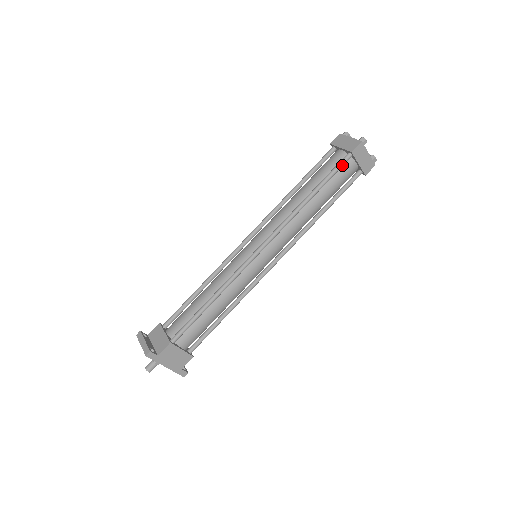
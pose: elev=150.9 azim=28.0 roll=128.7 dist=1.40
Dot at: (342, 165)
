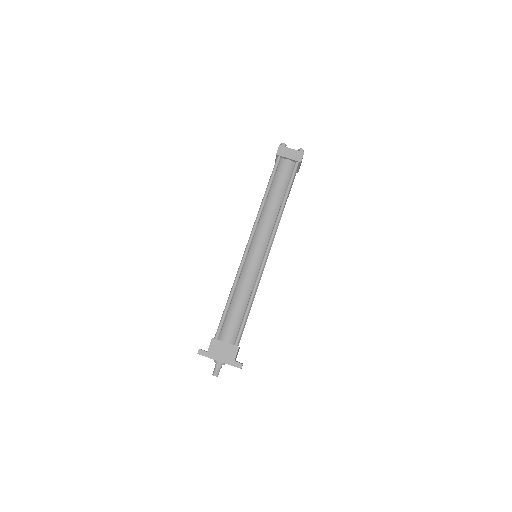
Dot at: (276, 166)
